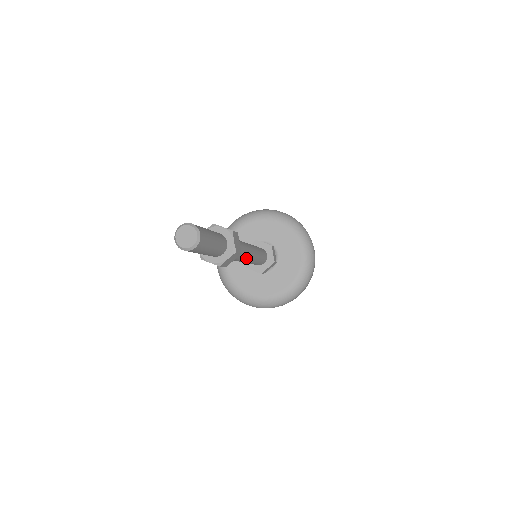
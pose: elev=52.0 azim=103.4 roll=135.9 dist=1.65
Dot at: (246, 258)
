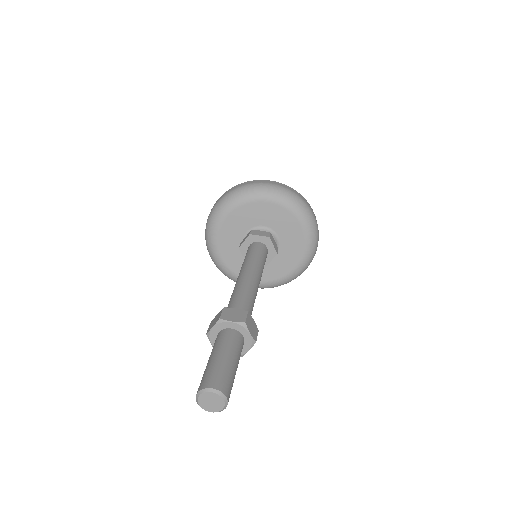
Dot at: occluded
